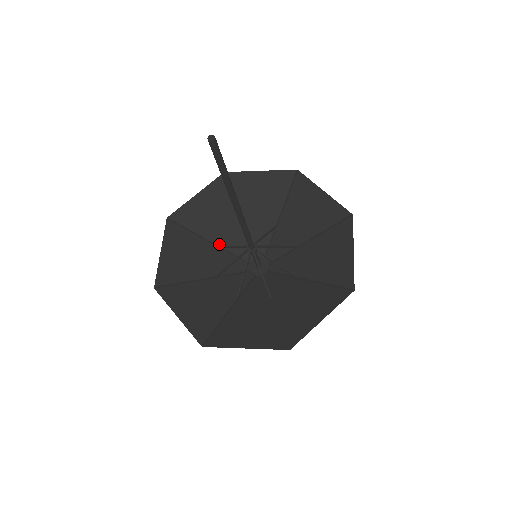
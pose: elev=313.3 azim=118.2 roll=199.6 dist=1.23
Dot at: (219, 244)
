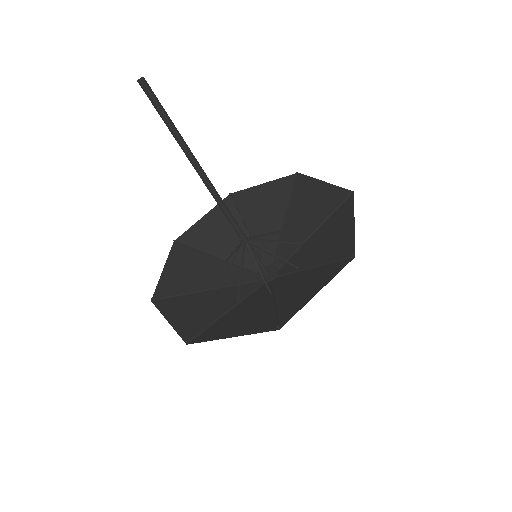
Dot at: (225, 259)
